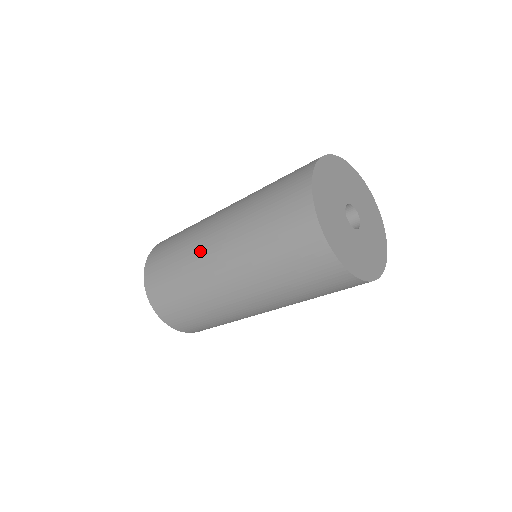
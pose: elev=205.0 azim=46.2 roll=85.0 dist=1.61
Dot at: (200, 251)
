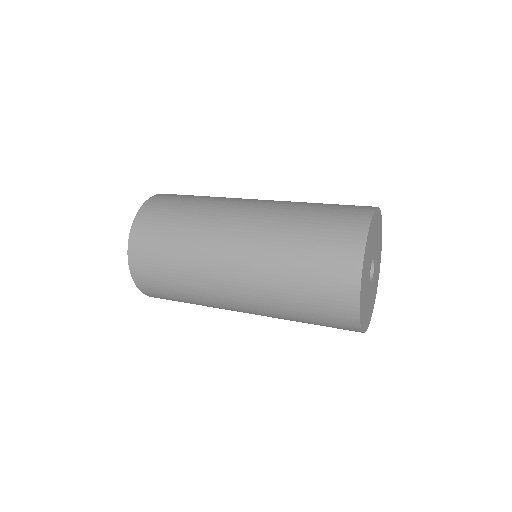
Dot at: (213, 258)
